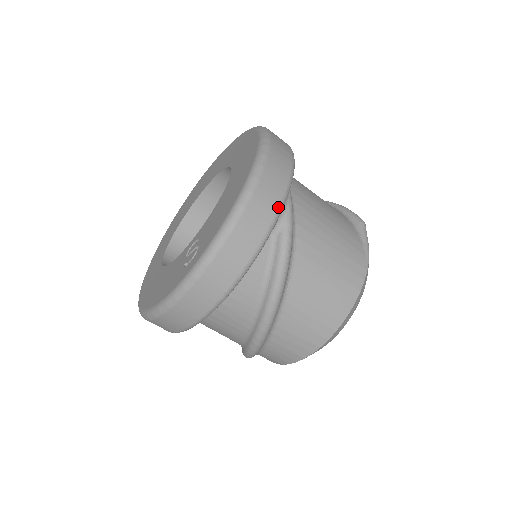
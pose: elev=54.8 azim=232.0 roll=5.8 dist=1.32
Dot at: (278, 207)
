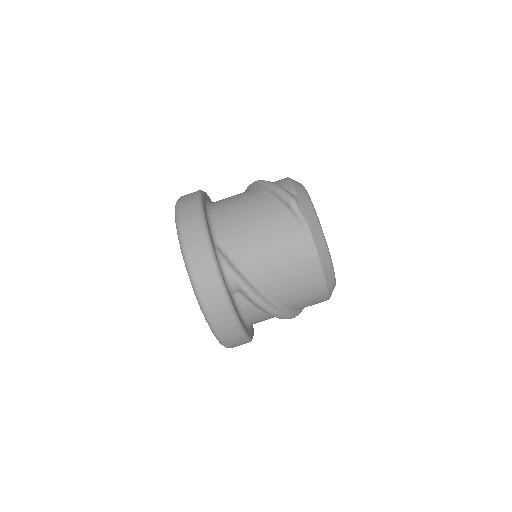
Dot at: (222, 294)
